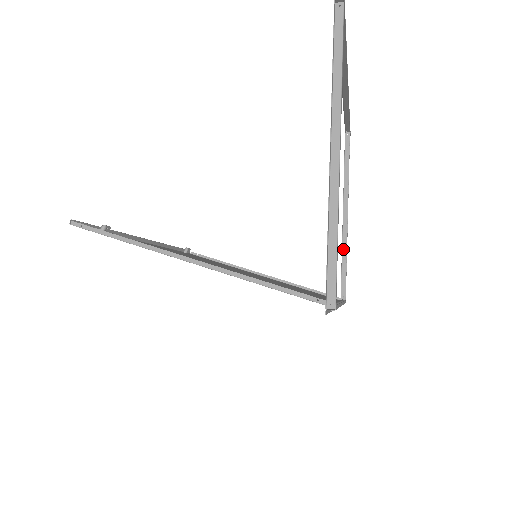
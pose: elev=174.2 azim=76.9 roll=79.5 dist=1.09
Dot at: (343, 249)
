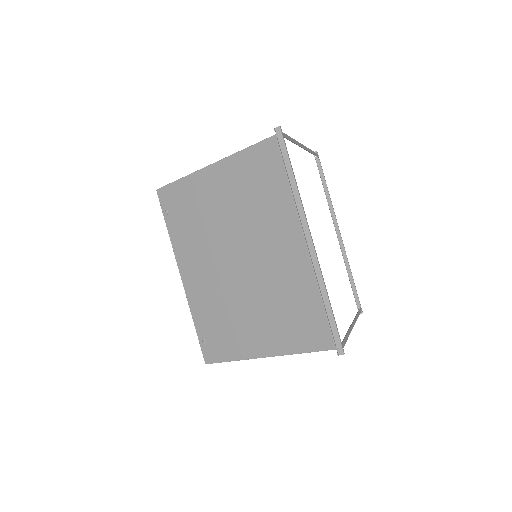
Dot at: occluded
